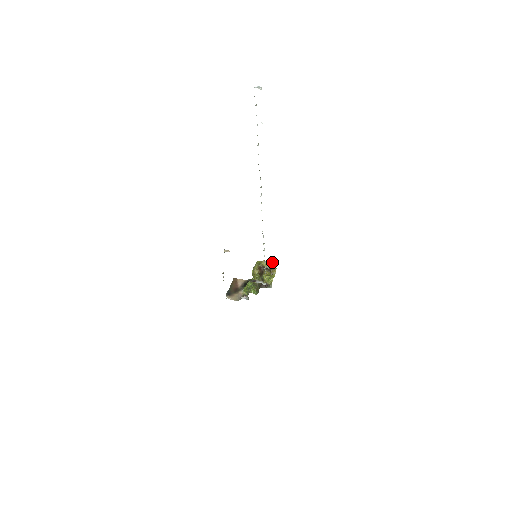
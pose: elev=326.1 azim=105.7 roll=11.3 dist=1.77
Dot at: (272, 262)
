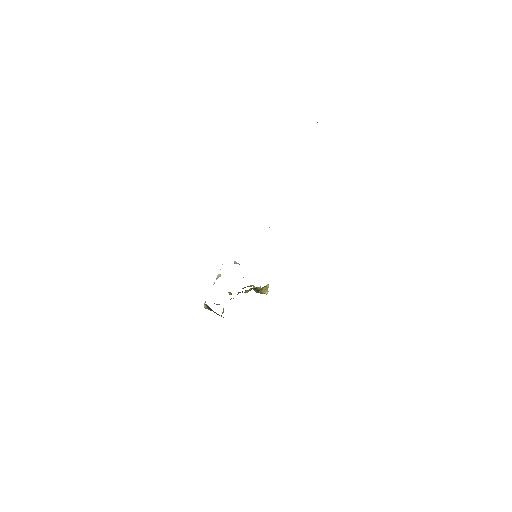
Dot at: (266, 285)
